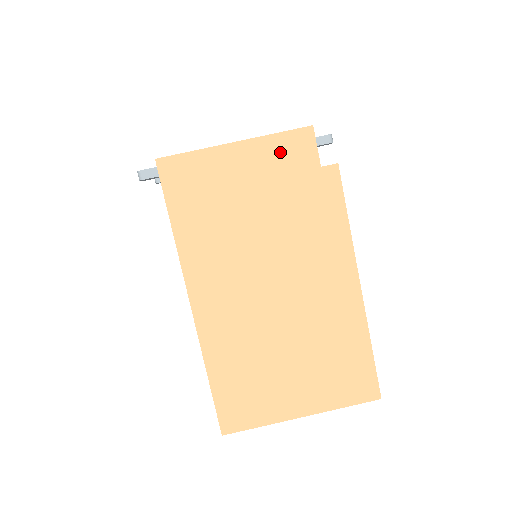
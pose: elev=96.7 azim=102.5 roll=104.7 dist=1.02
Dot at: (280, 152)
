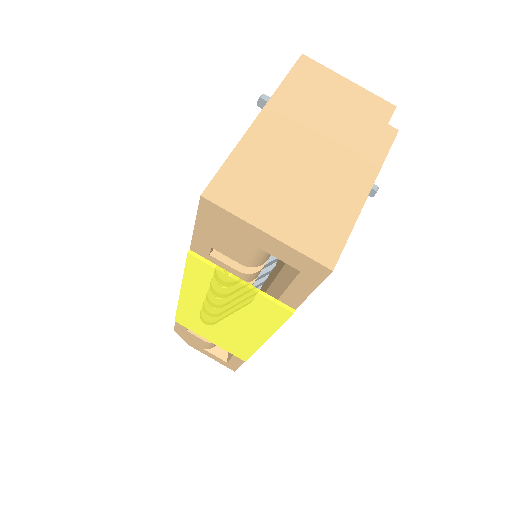
Dot at: (370, 102)
